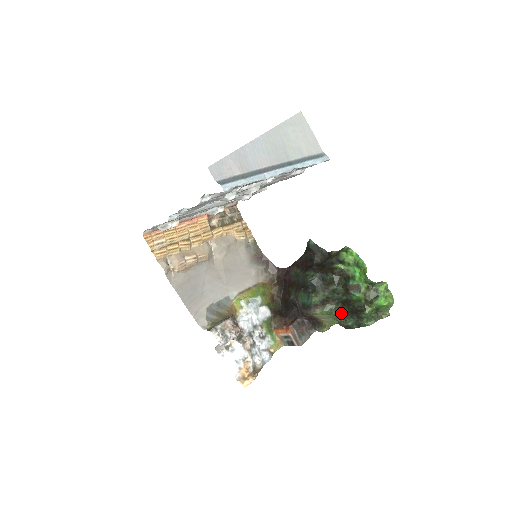
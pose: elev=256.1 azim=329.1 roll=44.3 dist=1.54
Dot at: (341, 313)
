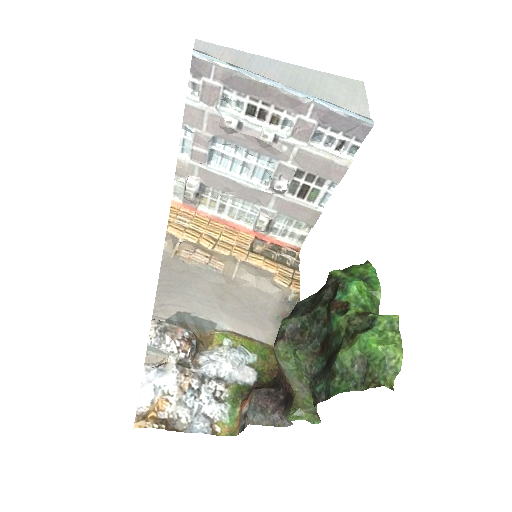
Dot at: (315, 367)
